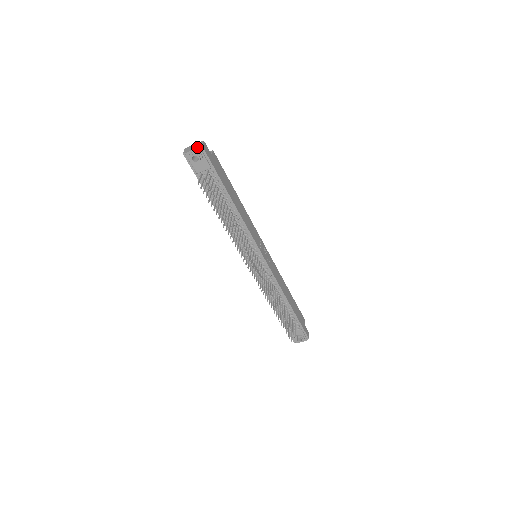
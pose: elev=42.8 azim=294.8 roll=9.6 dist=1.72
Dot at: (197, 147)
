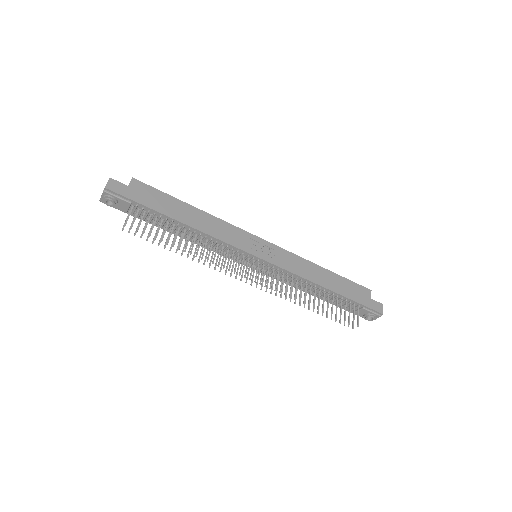
Dot at: (103, 191)
